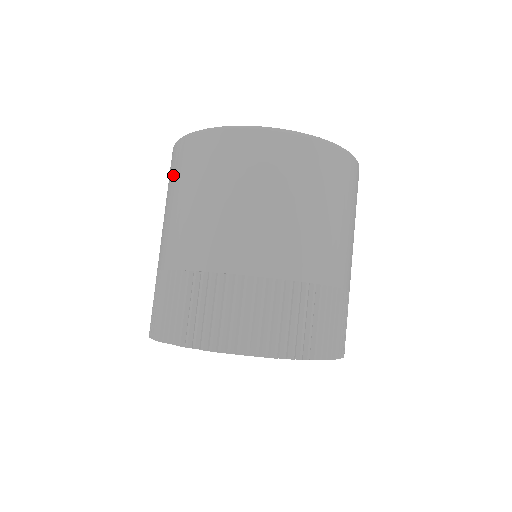
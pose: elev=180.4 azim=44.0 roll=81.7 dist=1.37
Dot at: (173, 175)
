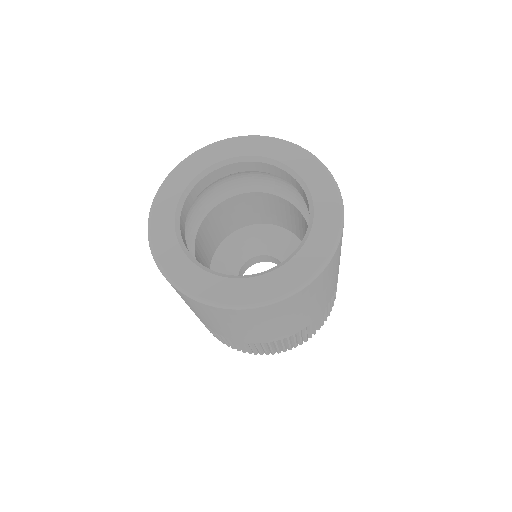
Dot at: (206, 313)
